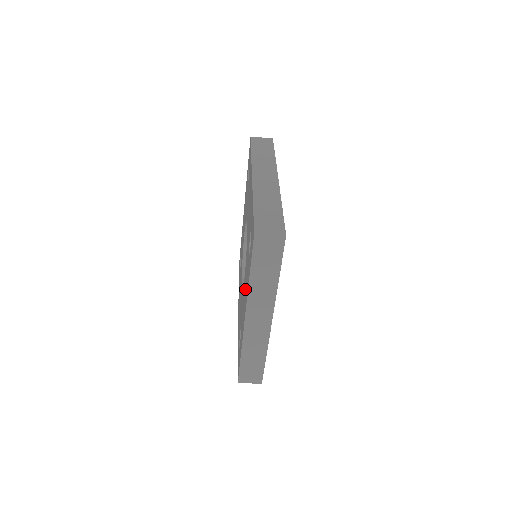
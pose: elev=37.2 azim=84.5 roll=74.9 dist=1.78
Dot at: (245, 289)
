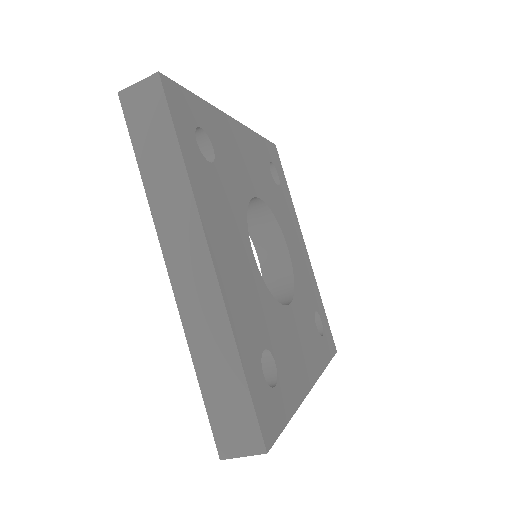
Dot at: occluded
